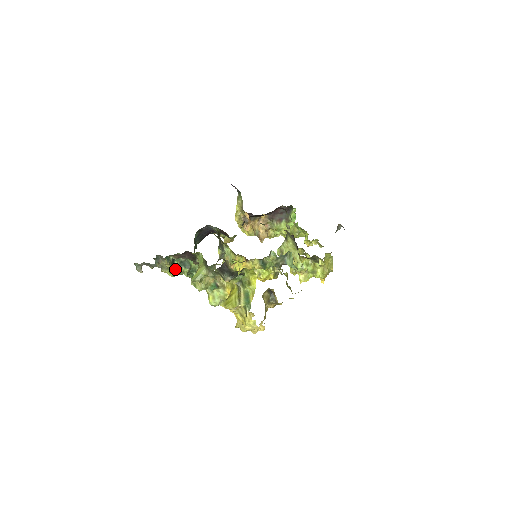
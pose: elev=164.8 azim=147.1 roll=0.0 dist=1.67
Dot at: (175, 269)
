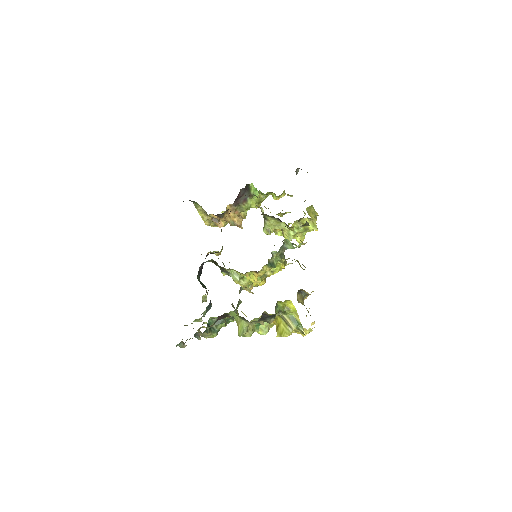
Dot at: (215, 331)
